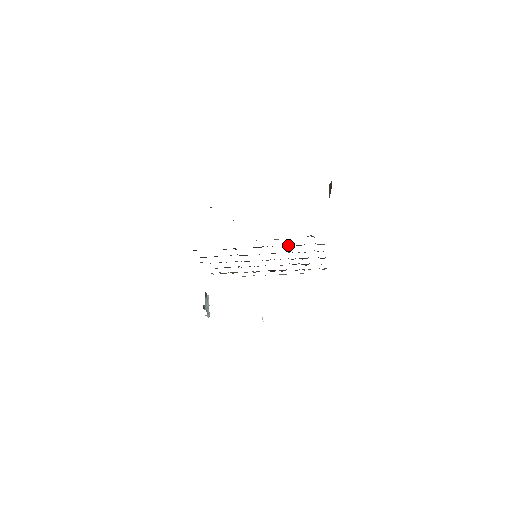
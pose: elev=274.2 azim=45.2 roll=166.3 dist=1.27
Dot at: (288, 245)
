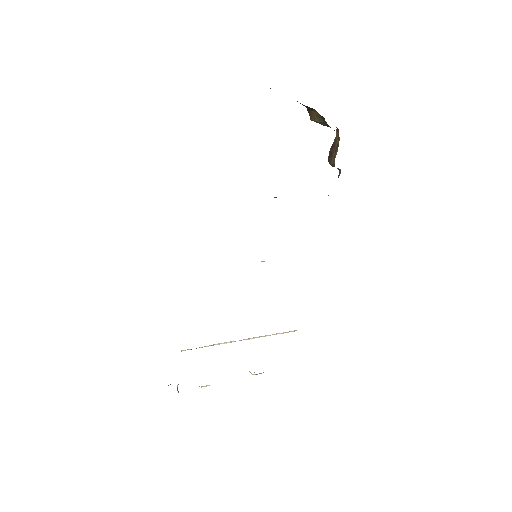
Dot at: occluded
